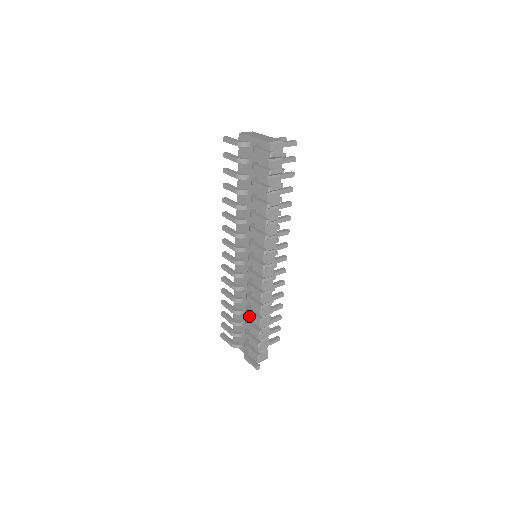
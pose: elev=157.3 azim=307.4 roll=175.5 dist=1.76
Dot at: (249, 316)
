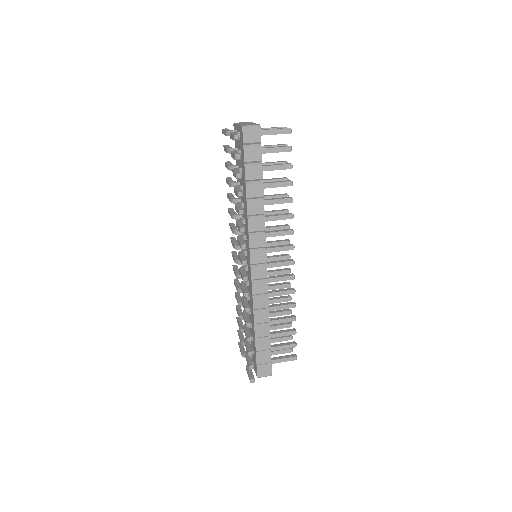
Dot at: occluded
